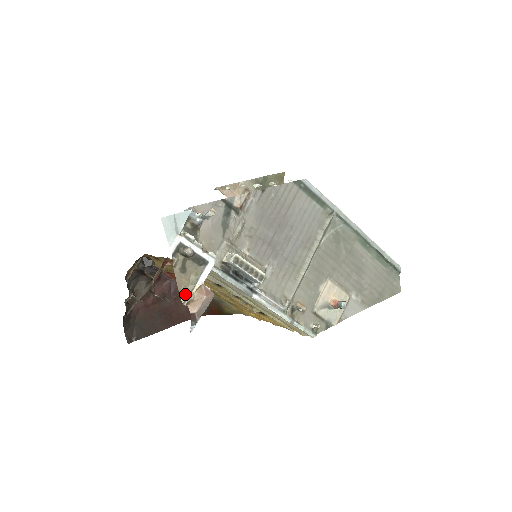
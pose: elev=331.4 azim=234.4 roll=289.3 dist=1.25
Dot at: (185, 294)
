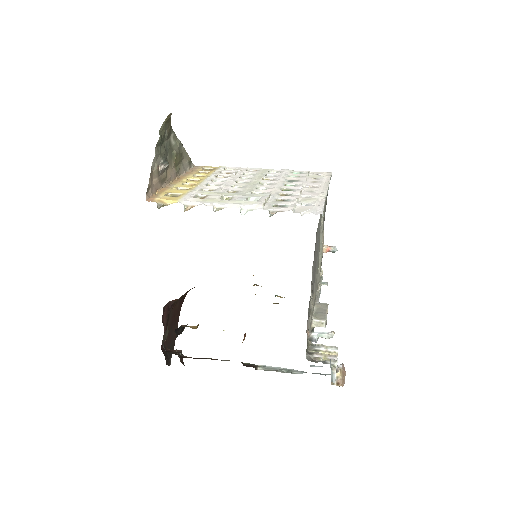
Dot at: occluded
